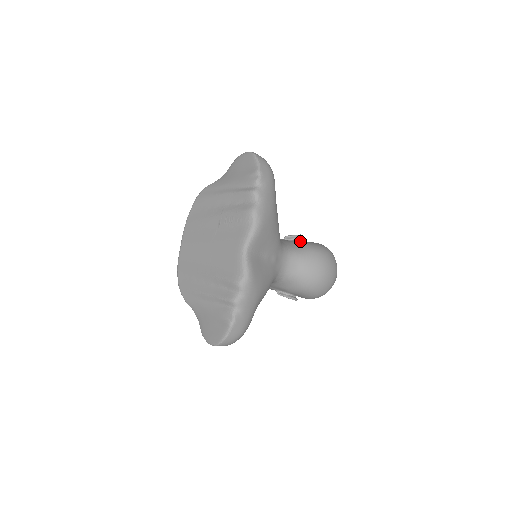
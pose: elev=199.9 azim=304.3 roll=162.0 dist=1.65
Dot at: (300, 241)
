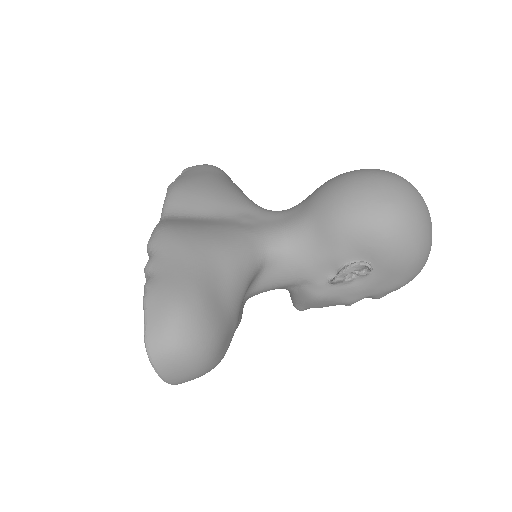
Dot at: occluded
